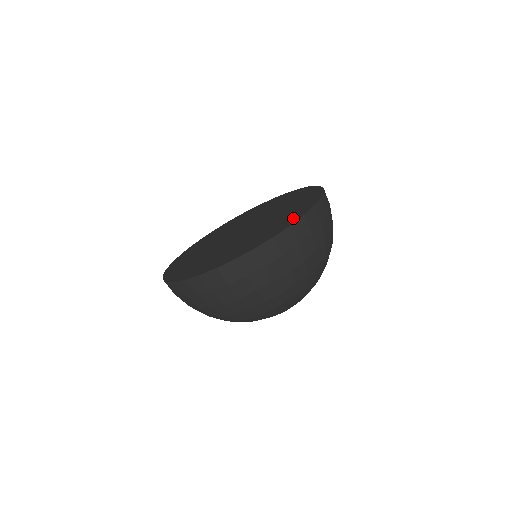
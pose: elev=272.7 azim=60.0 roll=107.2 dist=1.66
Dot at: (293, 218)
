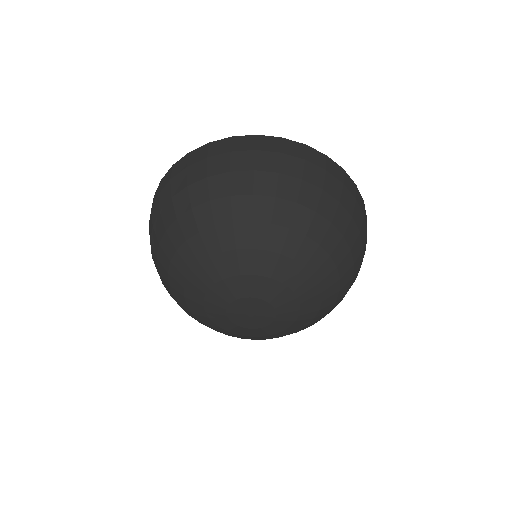
Dot at: occluded
